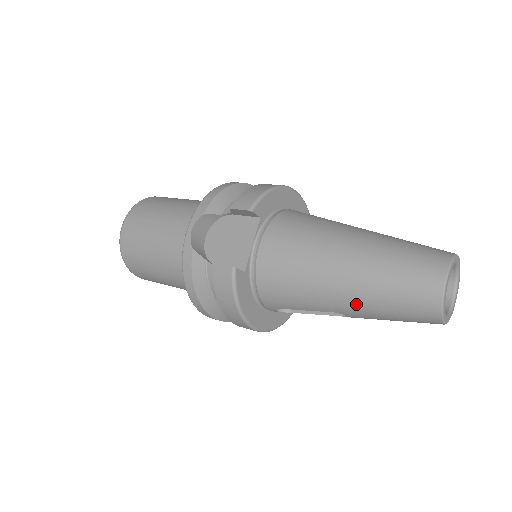
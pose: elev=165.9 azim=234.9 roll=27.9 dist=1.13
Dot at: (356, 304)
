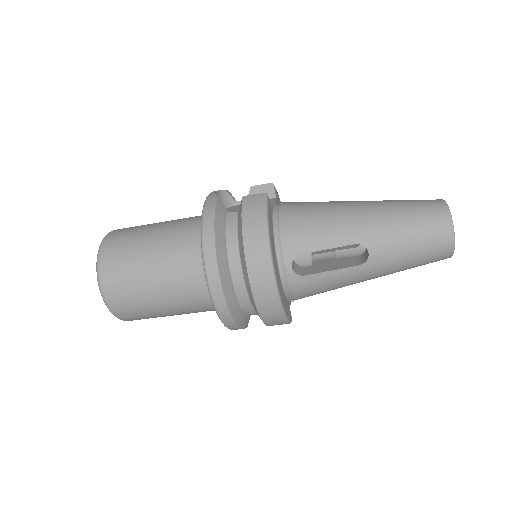
Dot at: (378, 224)
